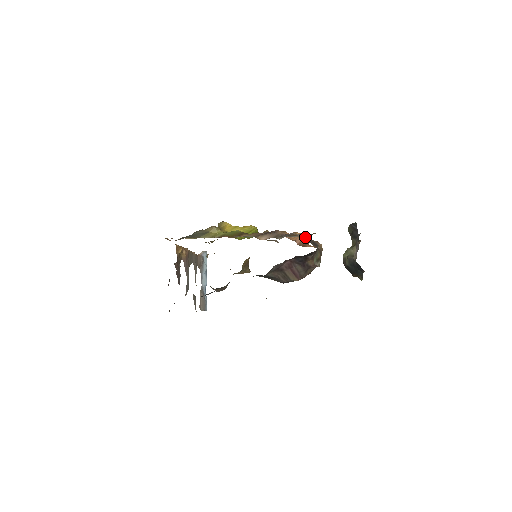
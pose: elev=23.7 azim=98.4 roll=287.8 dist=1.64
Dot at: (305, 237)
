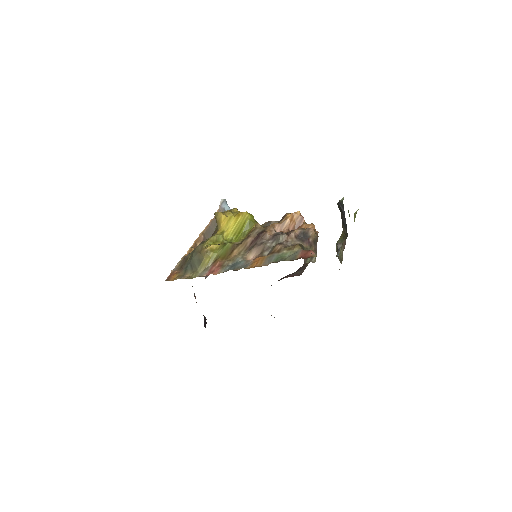
Dot at: (294, 232)
